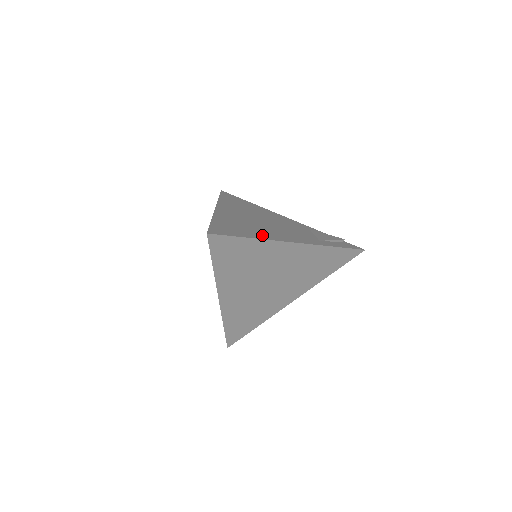
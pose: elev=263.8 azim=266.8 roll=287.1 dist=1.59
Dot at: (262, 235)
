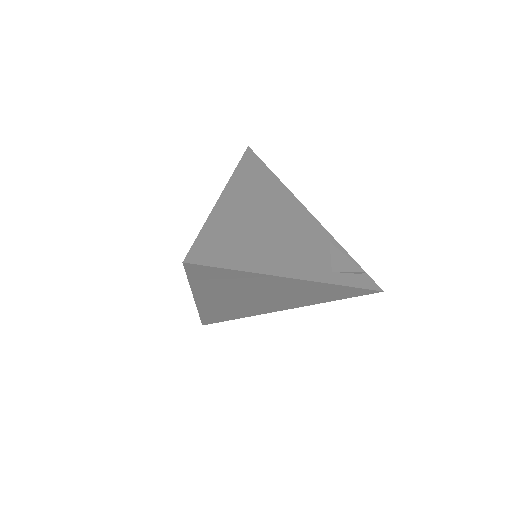
Dot at: (259, 262)
